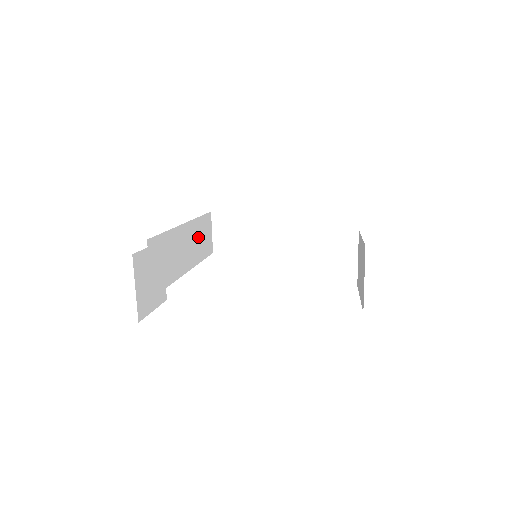
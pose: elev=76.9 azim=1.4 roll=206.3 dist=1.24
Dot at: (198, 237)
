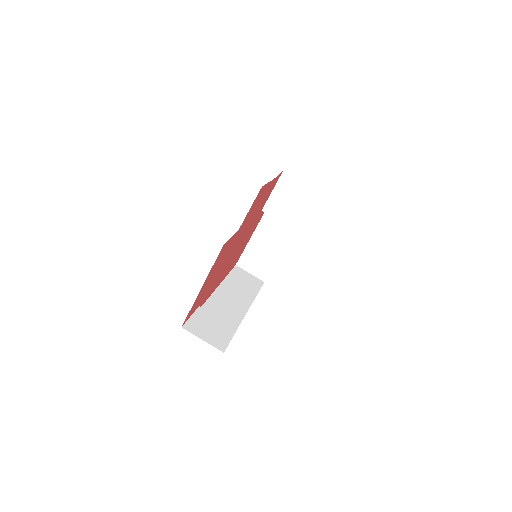
Dot at: (239, 285)
